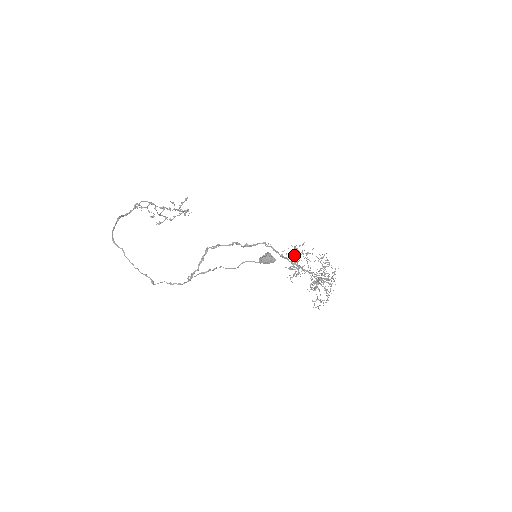
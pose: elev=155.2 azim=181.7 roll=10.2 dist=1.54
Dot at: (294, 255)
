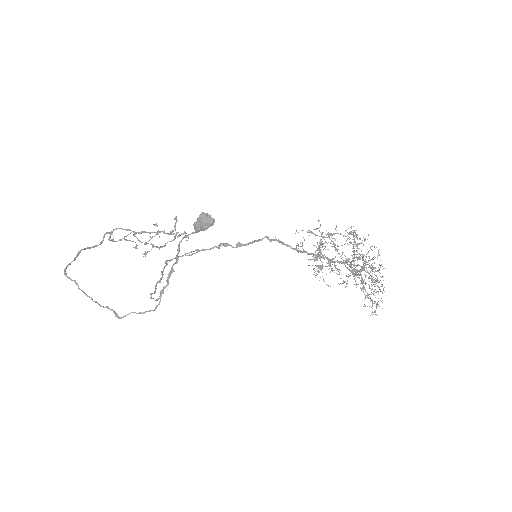
Dot at: (318, 246)
